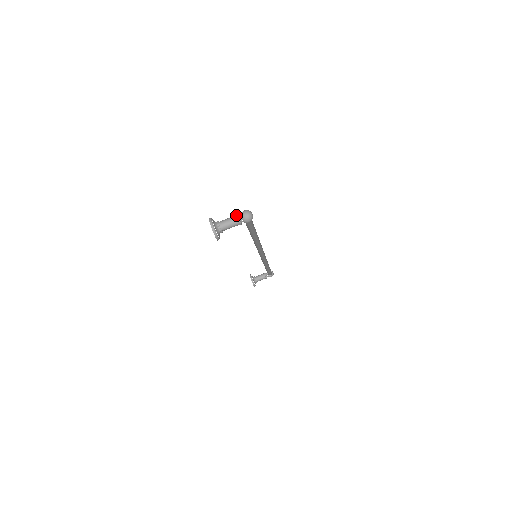
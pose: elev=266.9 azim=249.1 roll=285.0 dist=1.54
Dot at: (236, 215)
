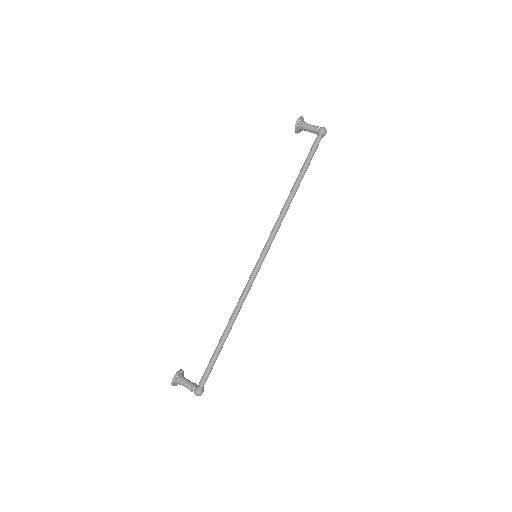
Dot at: occluded
